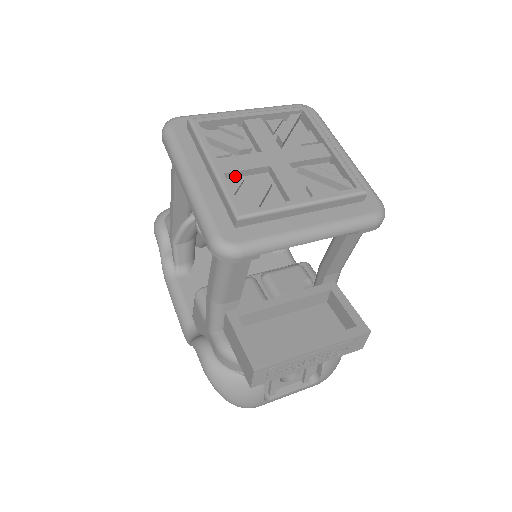
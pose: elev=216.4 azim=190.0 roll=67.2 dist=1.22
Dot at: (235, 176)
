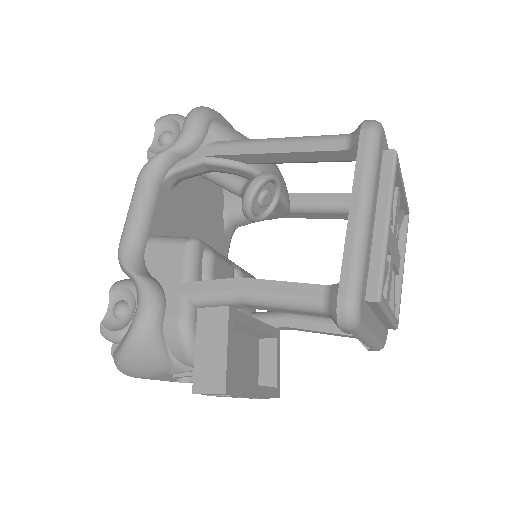
Dot at: occluded
